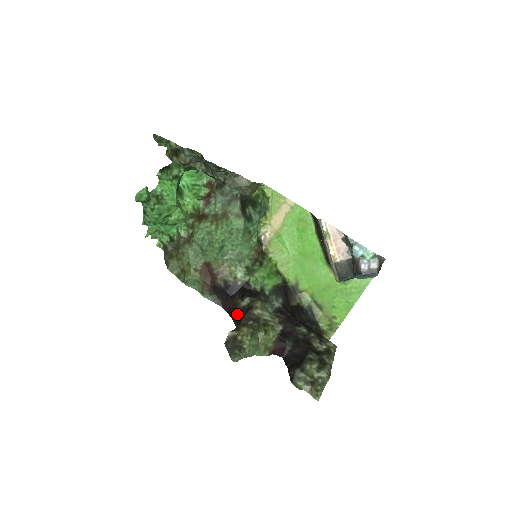
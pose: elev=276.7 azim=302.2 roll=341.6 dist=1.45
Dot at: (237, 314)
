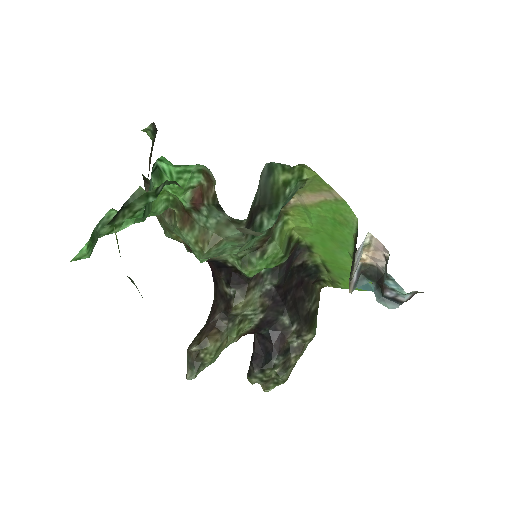
Dot at: (218, 292)
